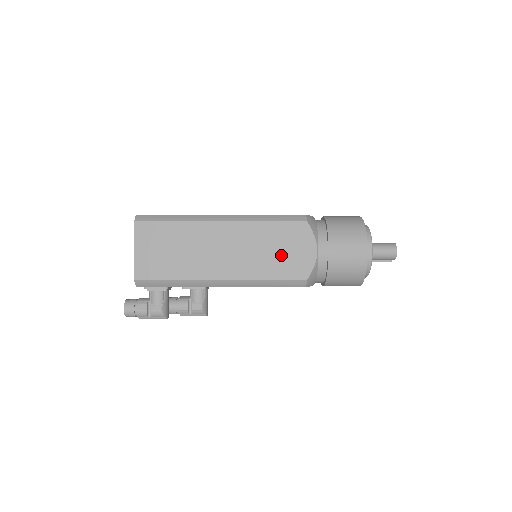
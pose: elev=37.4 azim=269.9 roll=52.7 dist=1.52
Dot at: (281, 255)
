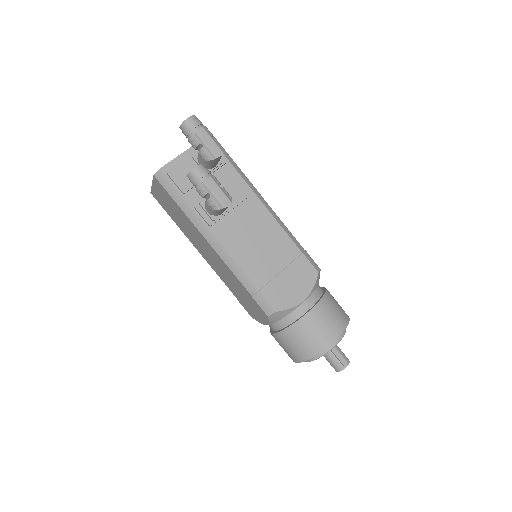
Dot at: occluded
